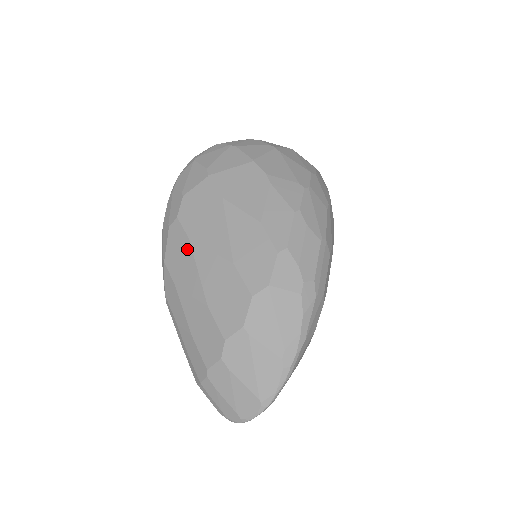
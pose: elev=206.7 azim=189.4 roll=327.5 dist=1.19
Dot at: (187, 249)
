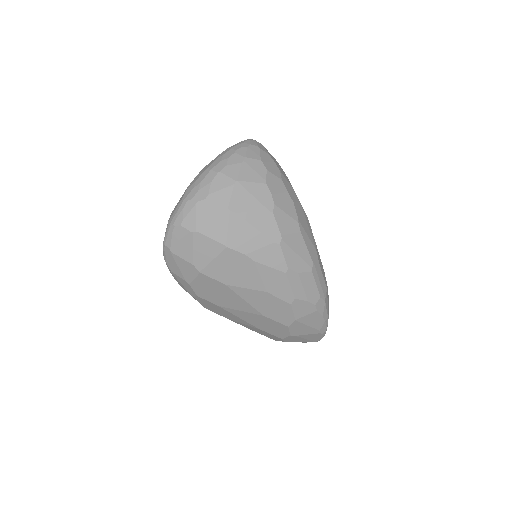
Dot at: (221, 309)
